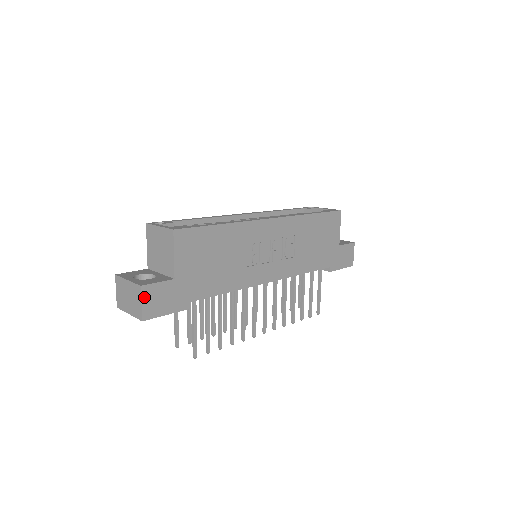
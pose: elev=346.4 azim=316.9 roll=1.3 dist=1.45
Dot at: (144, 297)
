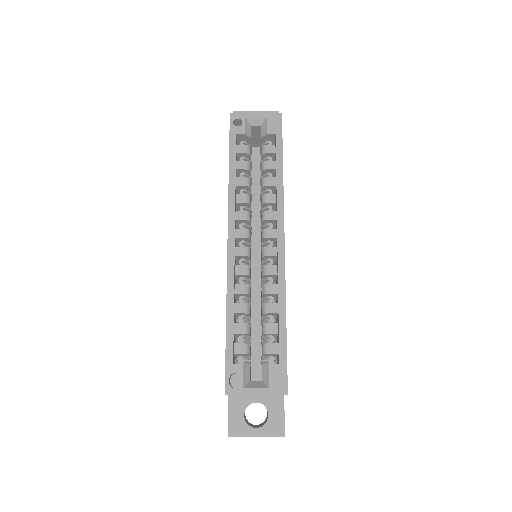
Dot at: occluded
